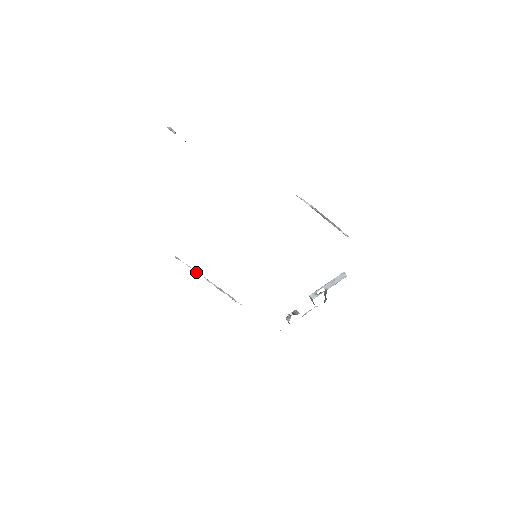
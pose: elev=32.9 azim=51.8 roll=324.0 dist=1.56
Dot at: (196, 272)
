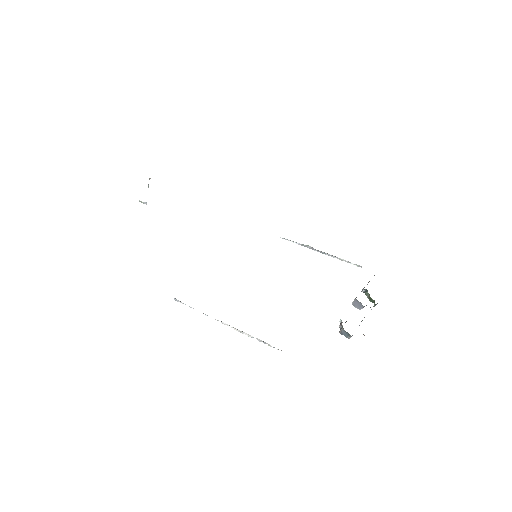
Dot at: (205, 315)
